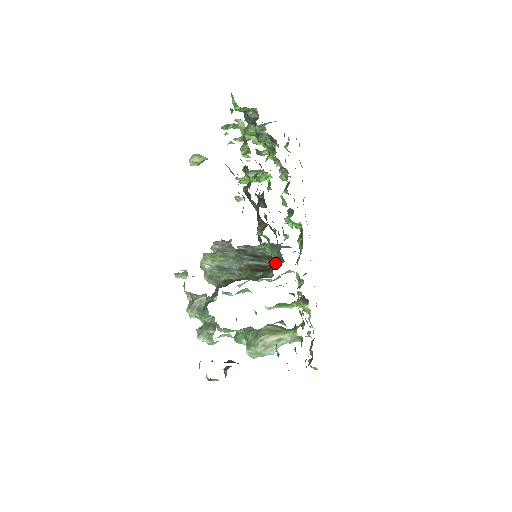
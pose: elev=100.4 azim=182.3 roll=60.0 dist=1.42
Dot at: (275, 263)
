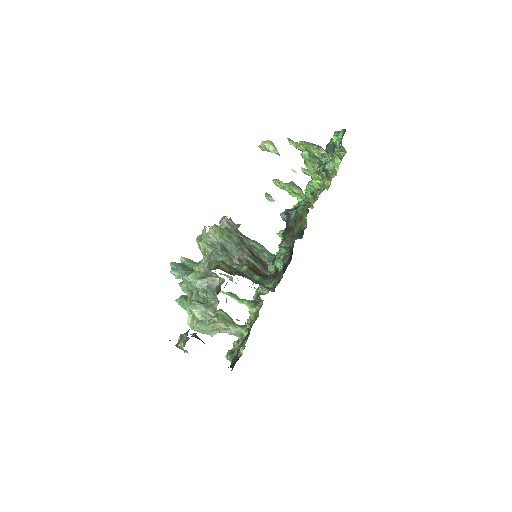
Dot at: (267, 271)
